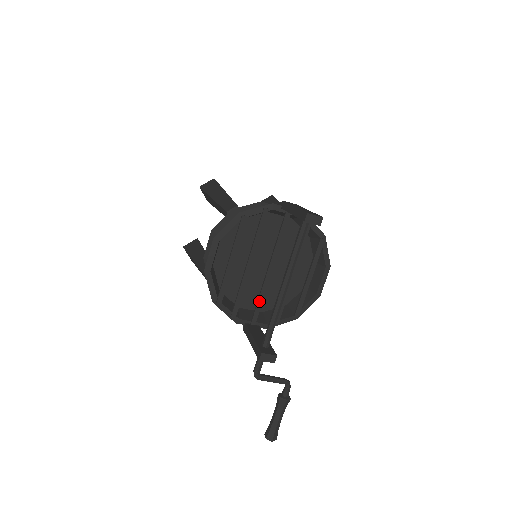
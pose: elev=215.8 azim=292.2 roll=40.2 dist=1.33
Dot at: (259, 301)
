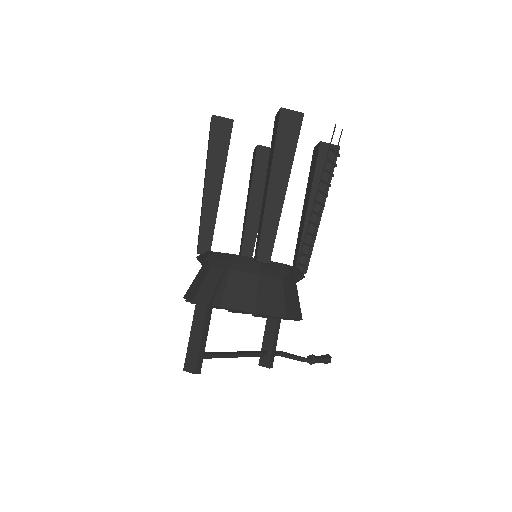
Dot at: occluded
